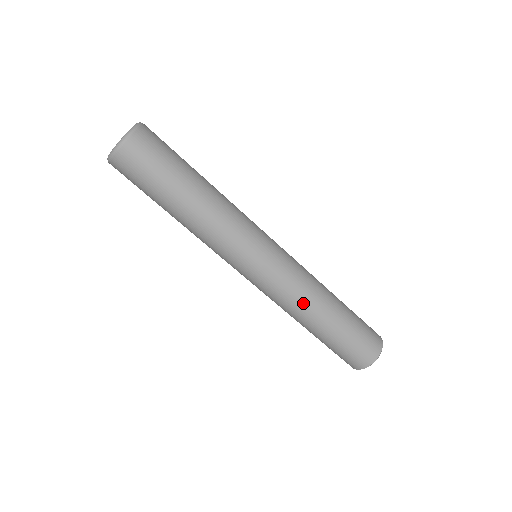
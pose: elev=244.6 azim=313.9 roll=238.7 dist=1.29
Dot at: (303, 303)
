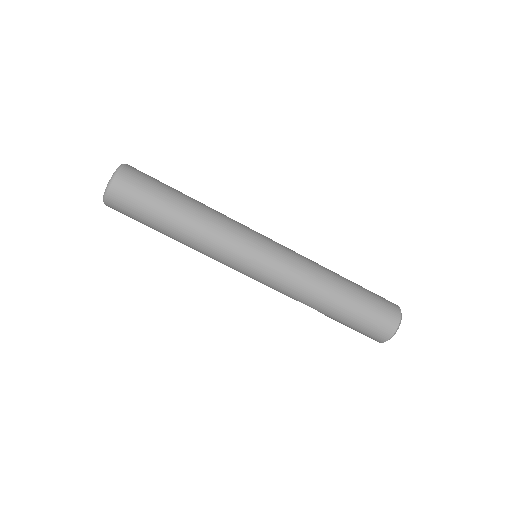
Dot at: (313, 282)
